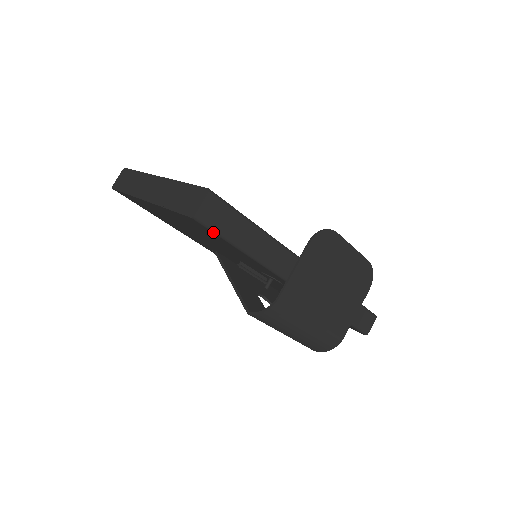
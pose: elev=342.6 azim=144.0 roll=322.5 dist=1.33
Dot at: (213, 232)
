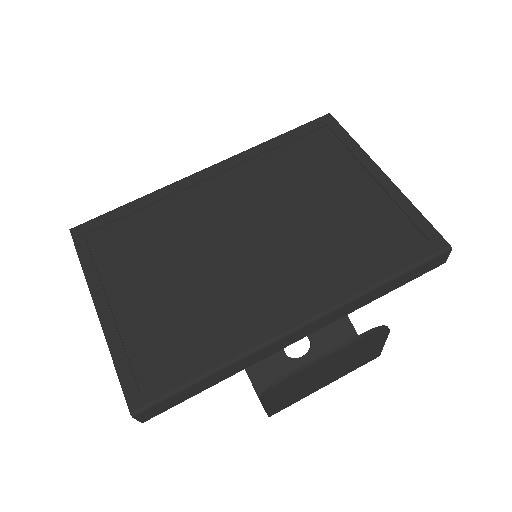
Dot at: (171, 406)
